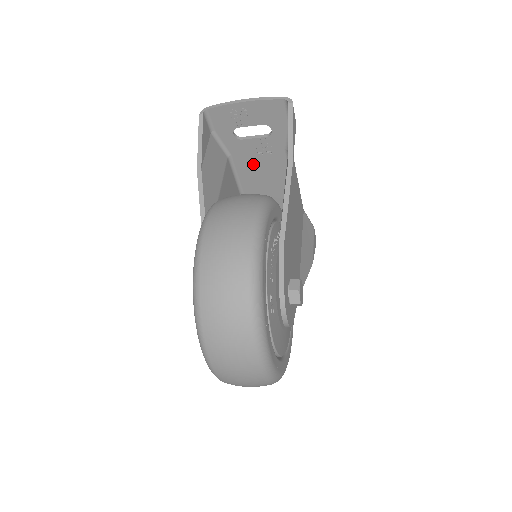
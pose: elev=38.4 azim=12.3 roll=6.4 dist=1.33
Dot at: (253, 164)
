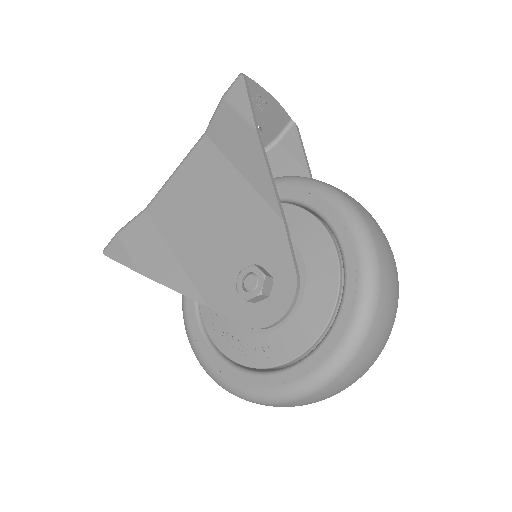
Dot at: occluded
